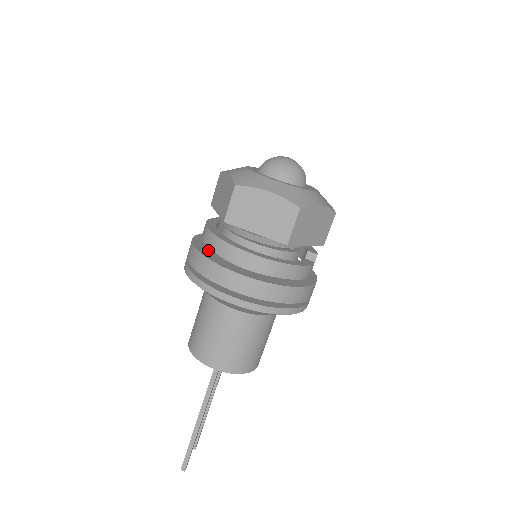
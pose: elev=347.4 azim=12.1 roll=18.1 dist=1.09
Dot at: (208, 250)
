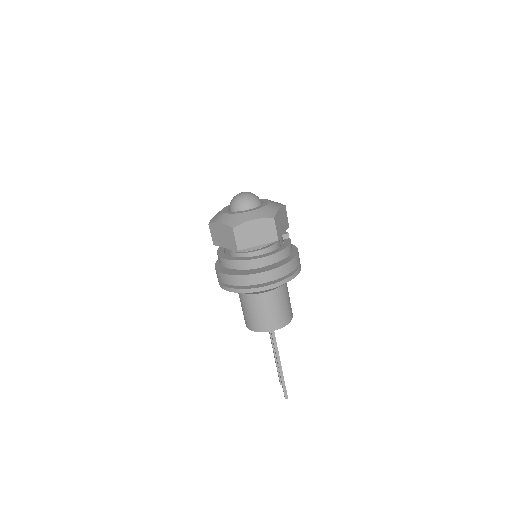
Dot at: (234, 271)
